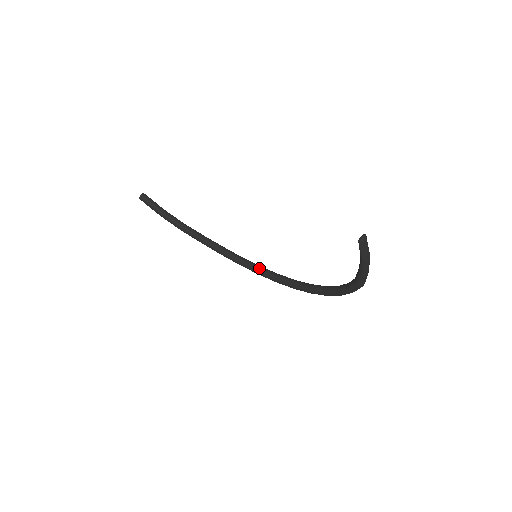
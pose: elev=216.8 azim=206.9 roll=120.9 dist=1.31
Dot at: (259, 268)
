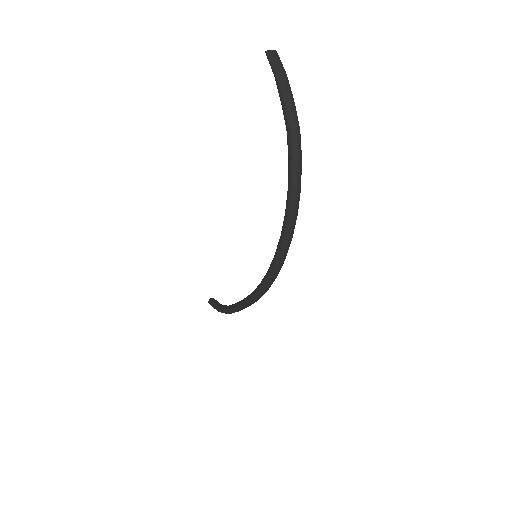
Dot at: occluded
